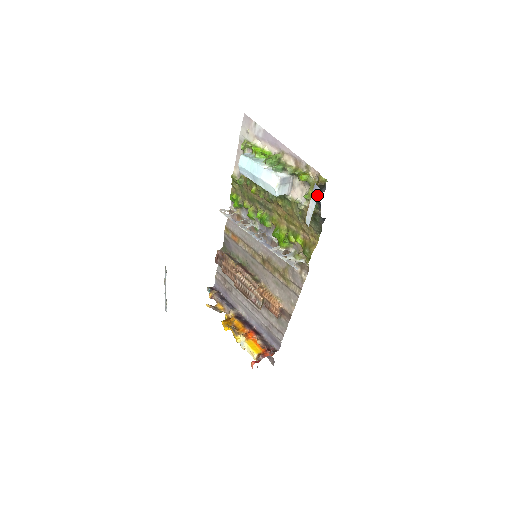
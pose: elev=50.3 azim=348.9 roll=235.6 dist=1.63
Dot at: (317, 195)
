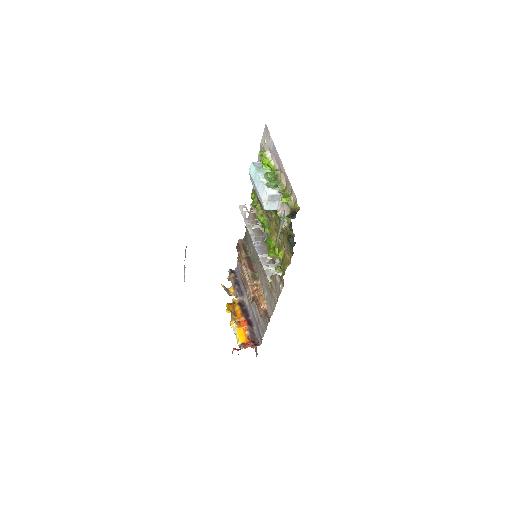
Dot at: (283, 221)
